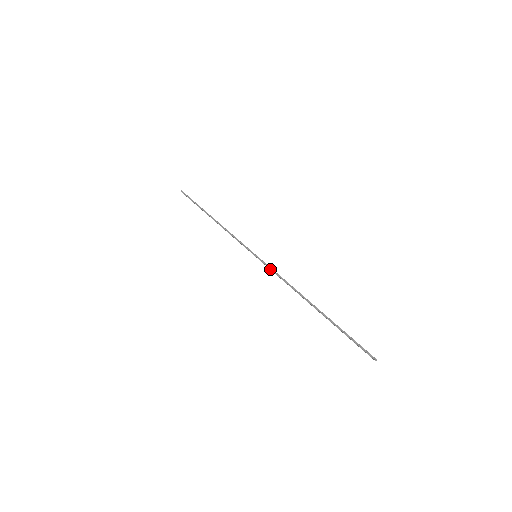
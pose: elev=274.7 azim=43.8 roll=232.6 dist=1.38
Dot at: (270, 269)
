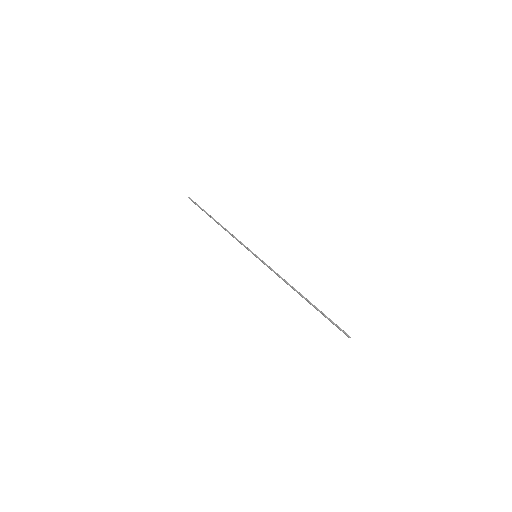
Dot at: (268, 267)
